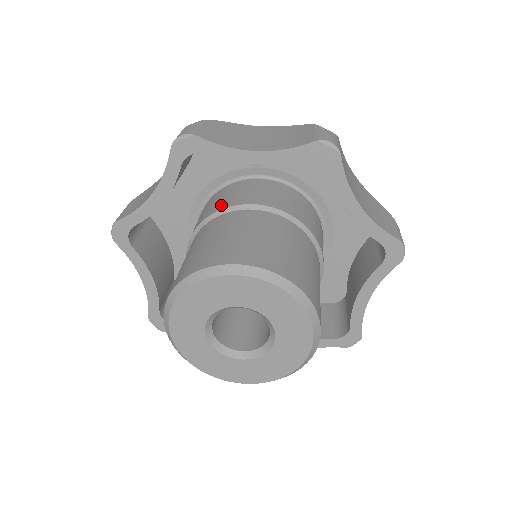
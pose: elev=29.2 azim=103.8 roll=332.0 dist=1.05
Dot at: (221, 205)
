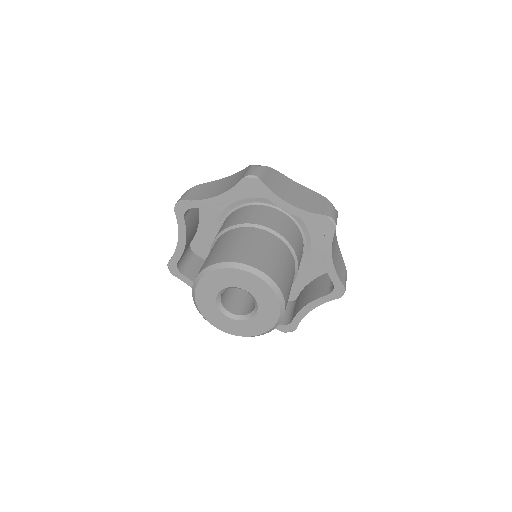
Dot at: (218, 233)
